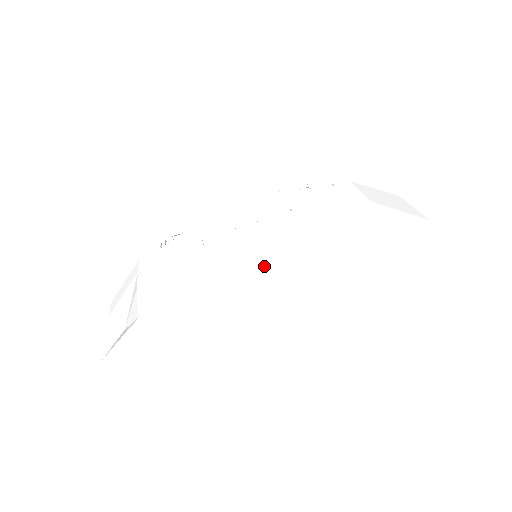
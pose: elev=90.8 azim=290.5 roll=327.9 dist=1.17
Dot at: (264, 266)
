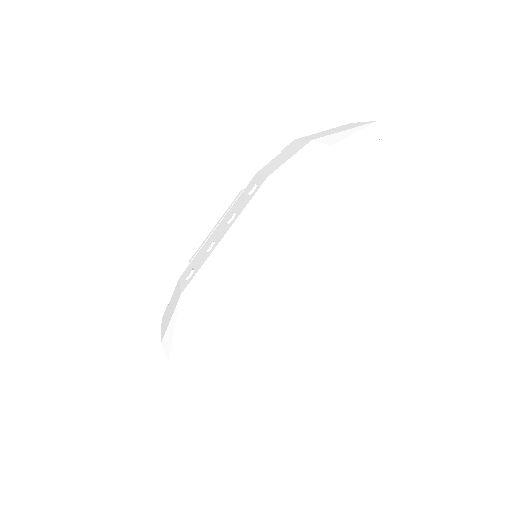
Dot at: (244, 253)
